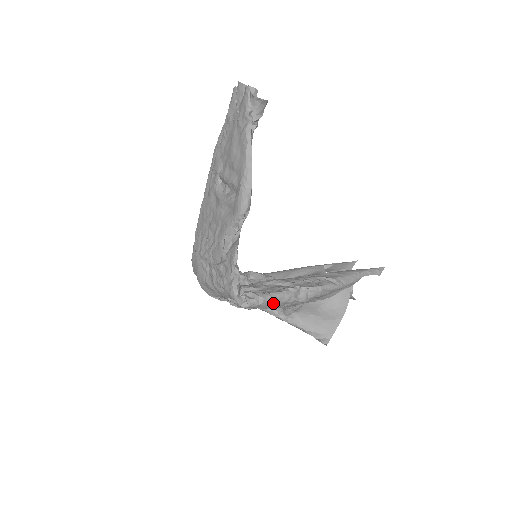
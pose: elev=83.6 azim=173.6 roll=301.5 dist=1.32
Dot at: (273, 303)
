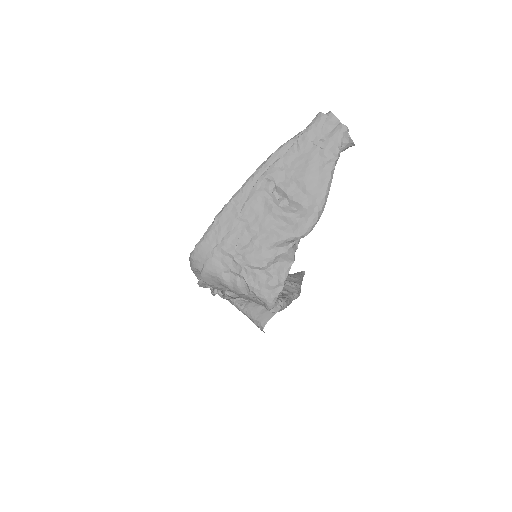
Dot at: occluded
